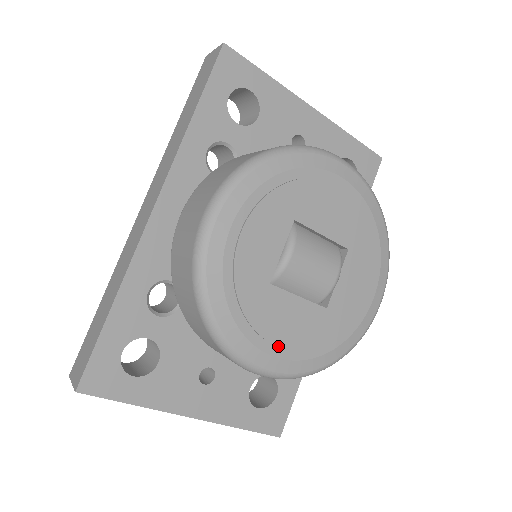
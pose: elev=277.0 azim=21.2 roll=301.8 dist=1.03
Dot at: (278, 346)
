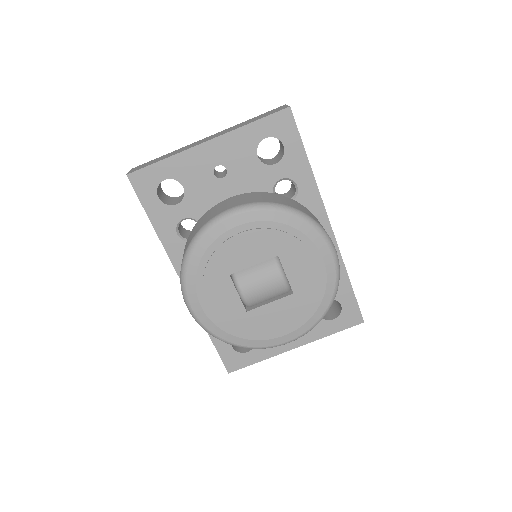
Dot at: (280, 331)
